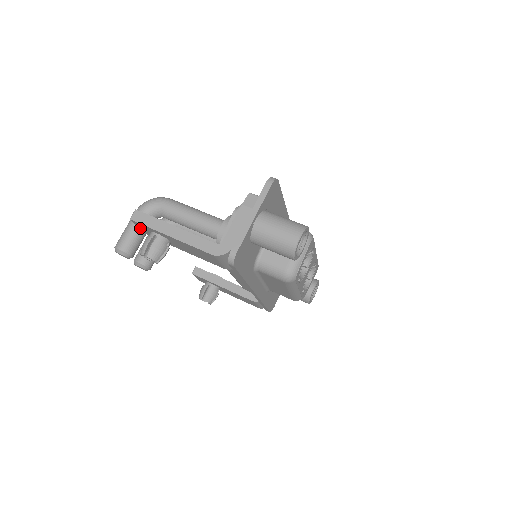
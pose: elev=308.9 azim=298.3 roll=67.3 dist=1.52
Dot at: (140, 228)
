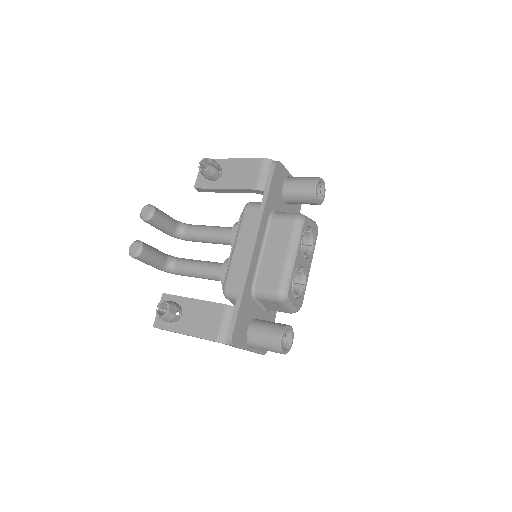
Dot at: (199, 174)
